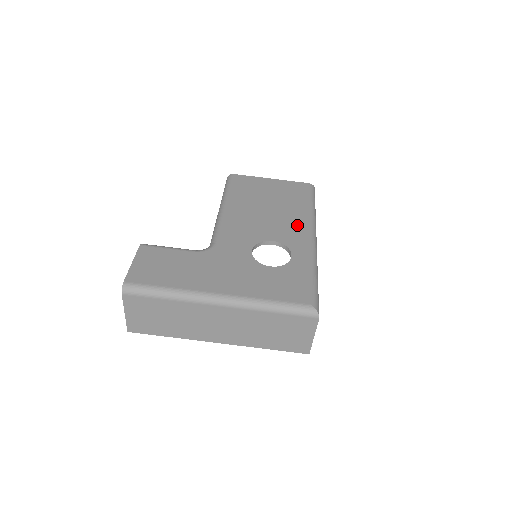
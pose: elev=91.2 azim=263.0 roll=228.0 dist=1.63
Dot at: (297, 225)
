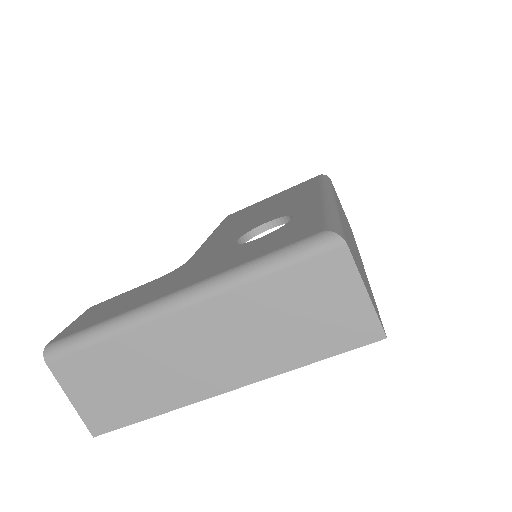
Dot at: (302, 199)
